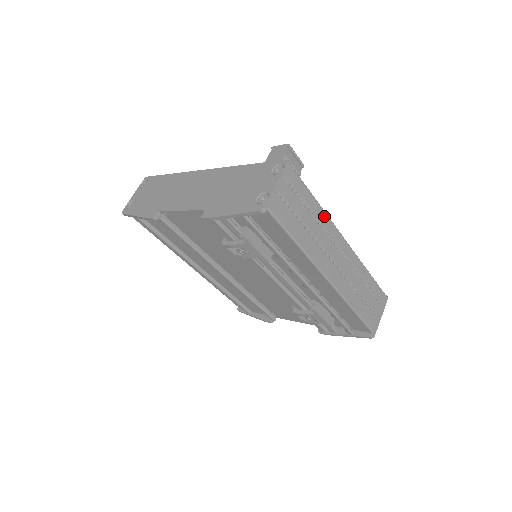
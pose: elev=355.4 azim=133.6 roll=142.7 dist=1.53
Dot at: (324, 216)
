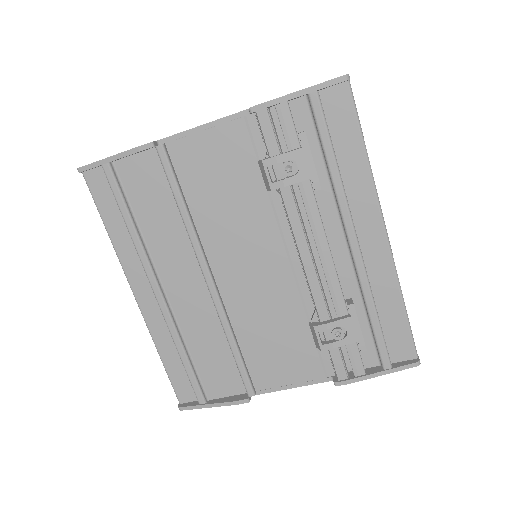
Dot at: occluded
